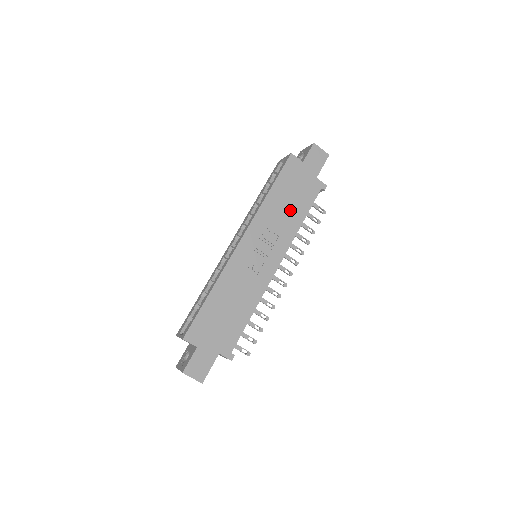
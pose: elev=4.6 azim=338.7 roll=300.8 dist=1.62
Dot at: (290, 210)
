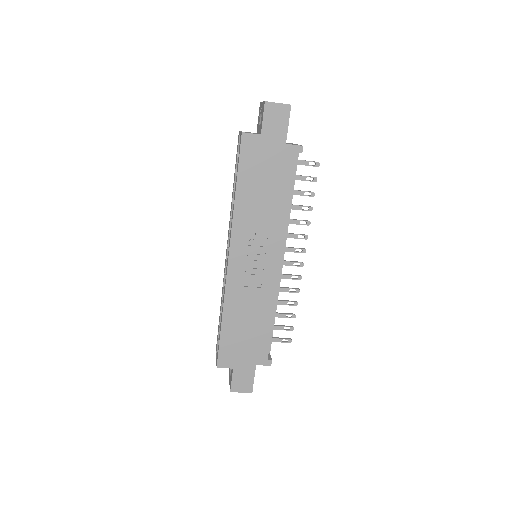
Dot at: (269, 200)
